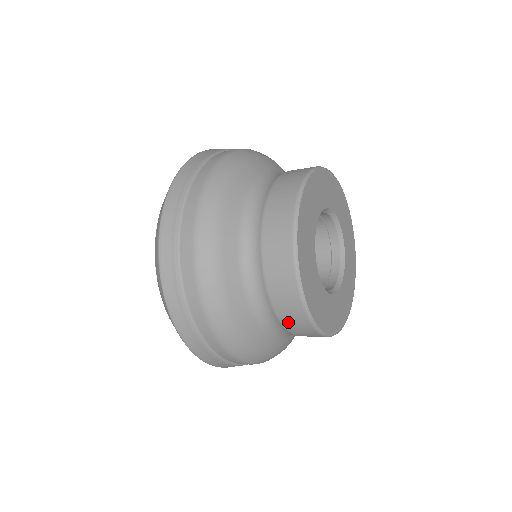
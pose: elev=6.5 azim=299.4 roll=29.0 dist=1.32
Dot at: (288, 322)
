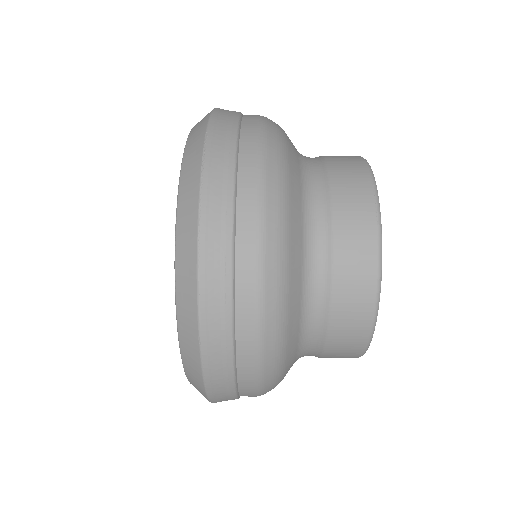
Dot at: occluded
